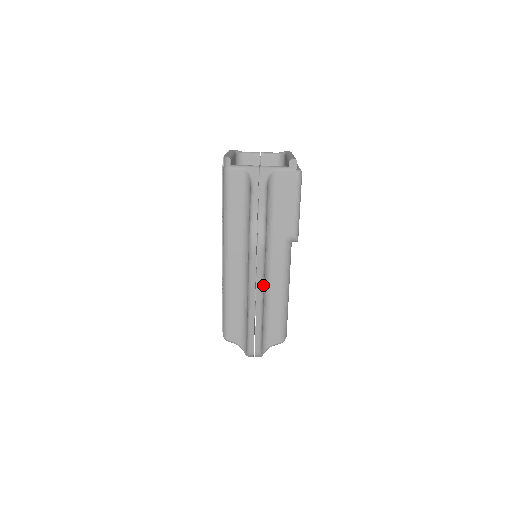
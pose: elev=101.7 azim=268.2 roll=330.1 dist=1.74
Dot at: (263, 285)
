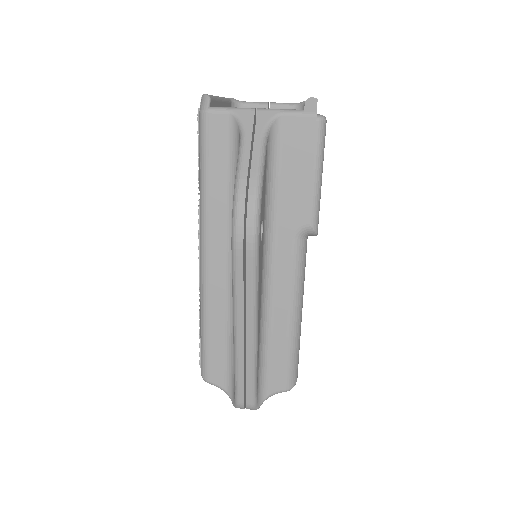
Dot at: (256, 303)
